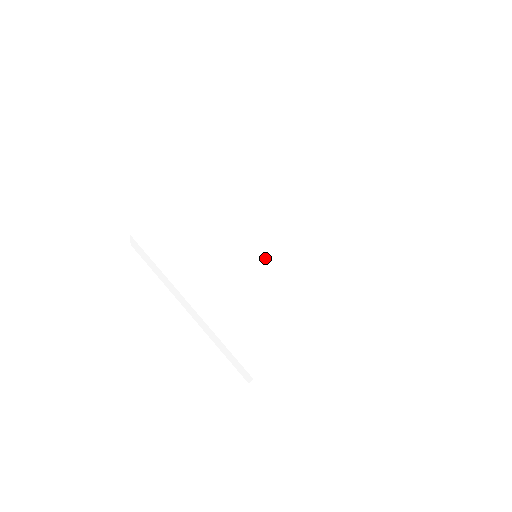
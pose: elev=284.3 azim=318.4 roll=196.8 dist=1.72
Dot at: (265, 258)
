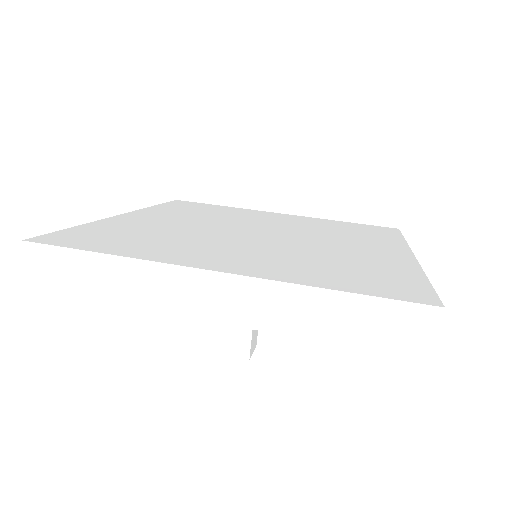
Dot at: (275, 235)
